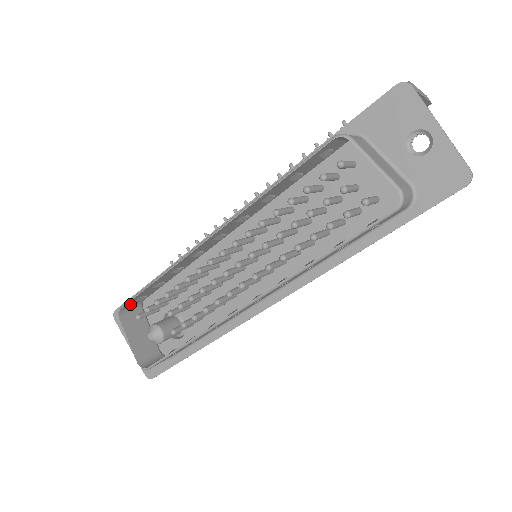
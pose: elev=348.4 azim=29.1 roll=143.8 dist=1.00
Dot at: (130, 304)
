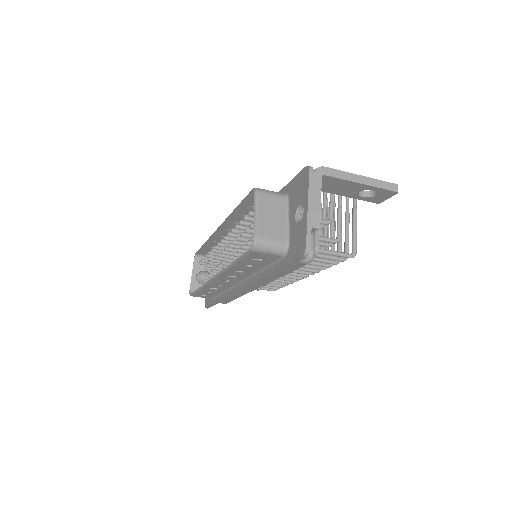
Dot at: (203, 253)
